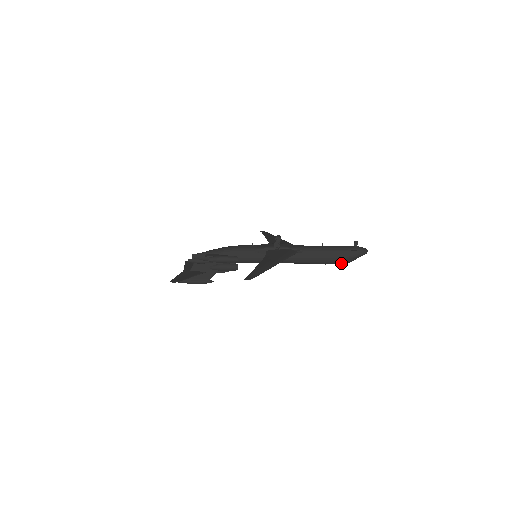
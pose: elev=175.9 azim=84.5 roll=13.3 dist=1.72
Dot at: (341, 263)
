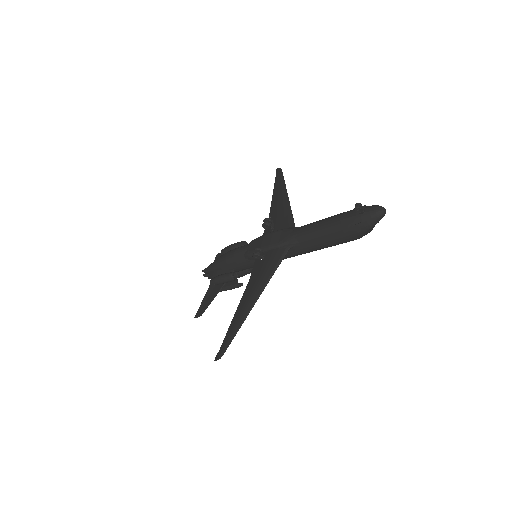
Dot at: (356, 239)
